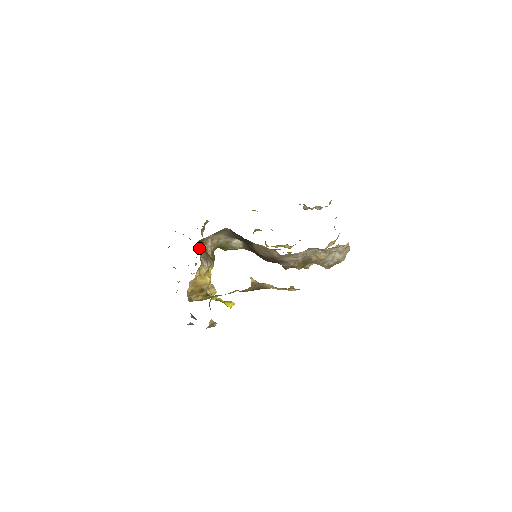
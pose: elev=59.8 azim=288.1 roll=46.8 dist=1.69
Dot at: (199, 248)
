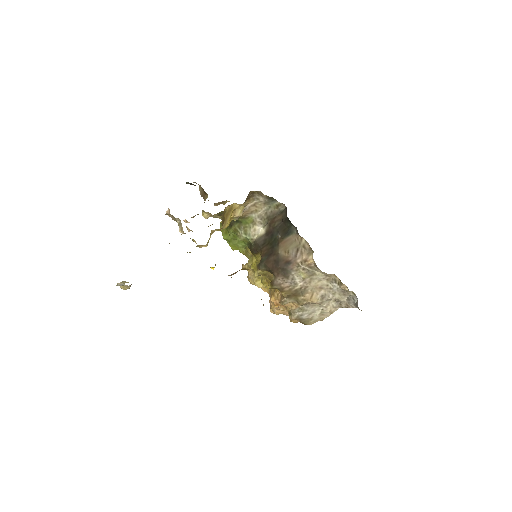
Dot at: occluded
